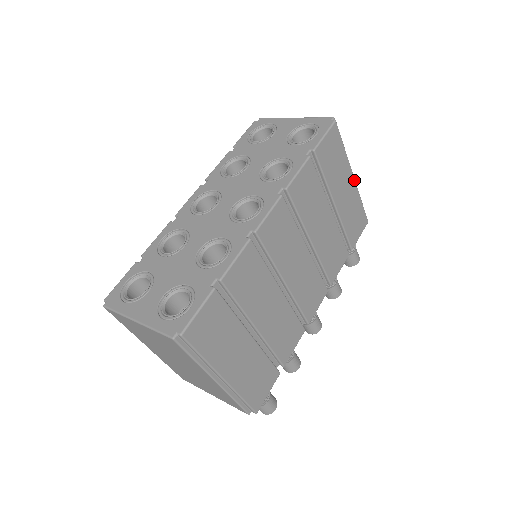
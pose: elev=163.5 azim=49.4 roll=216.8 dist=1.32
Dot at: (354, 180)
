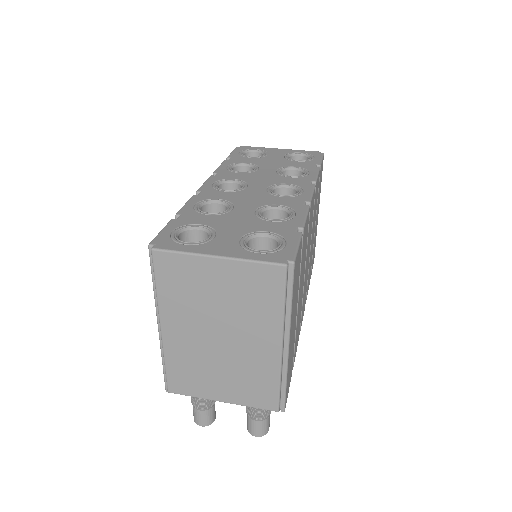
Dot at: occluded
